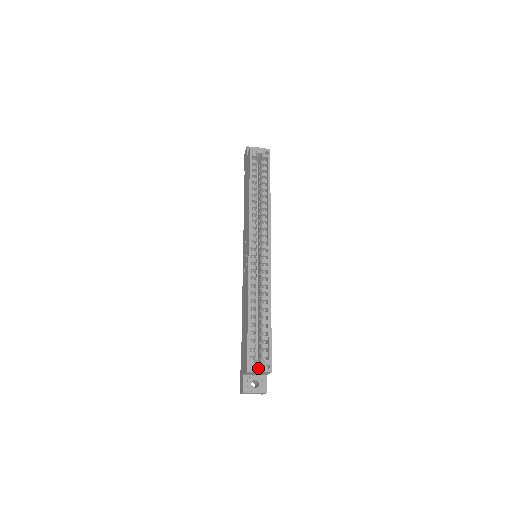
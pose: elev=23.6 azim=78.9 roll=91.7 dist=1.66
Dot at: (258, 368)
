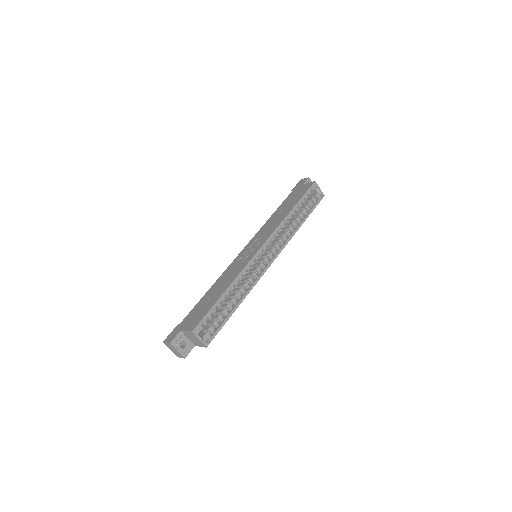
Dot at: (201, 336)
